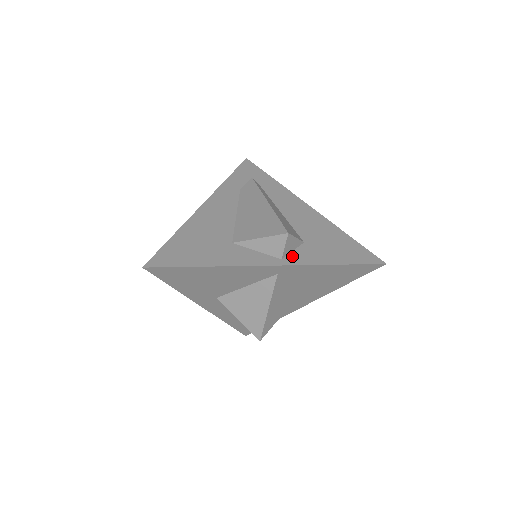
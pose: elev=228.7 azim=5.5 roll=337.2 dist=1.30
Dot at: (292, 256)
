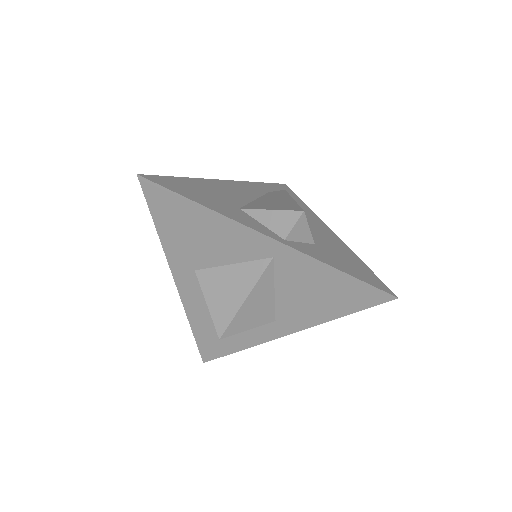
Dot at: (297, 244)
